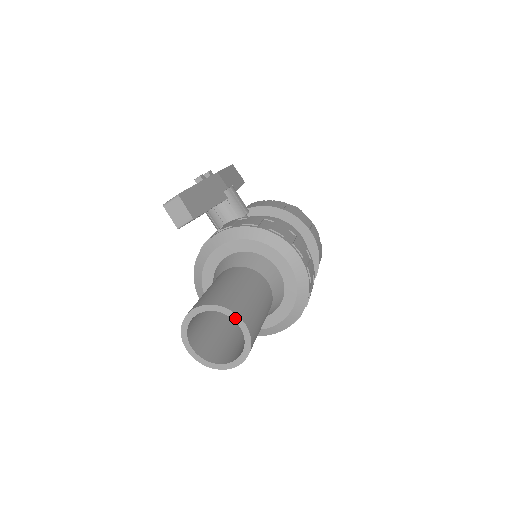
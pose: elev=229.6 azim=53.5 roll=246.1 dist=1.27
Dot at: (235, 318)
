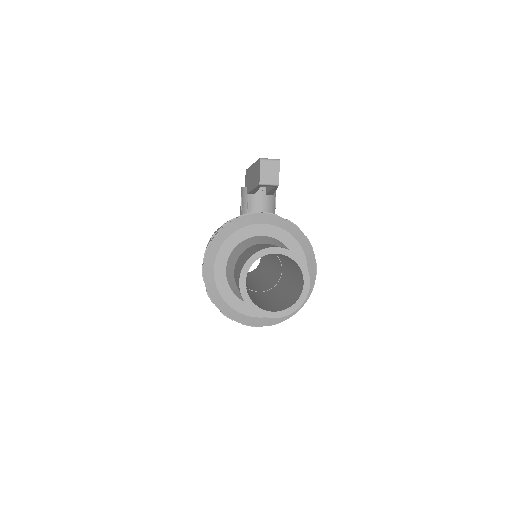
Dot at: (305, 275)
